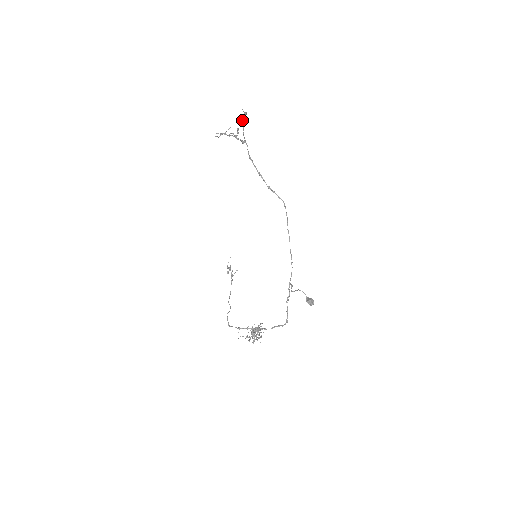
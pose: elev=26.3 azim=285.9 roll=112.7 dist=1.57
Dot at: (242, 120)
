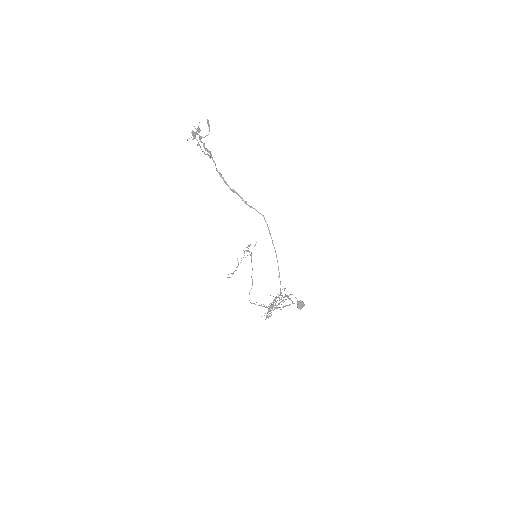
Dot at: occluded
